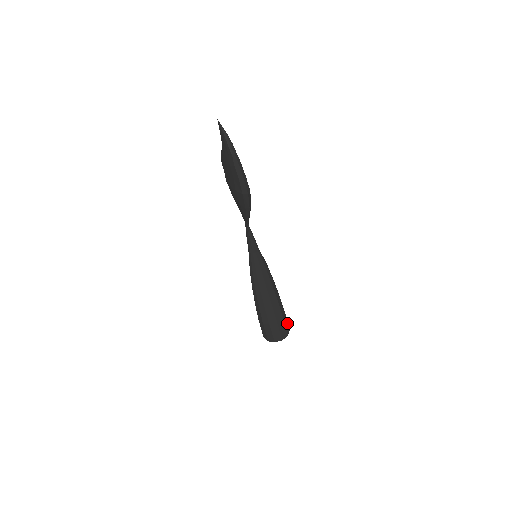
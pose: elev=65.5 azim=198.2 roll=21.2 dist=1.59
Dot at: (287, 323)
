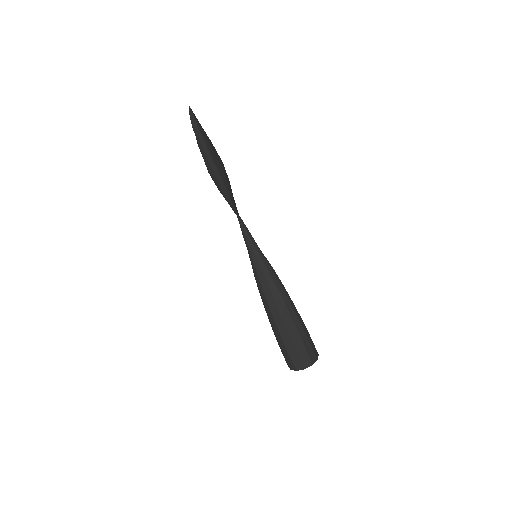
Dot at: (311, 349)
